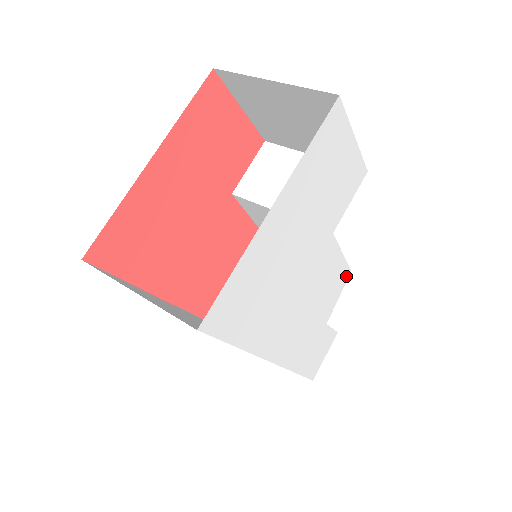
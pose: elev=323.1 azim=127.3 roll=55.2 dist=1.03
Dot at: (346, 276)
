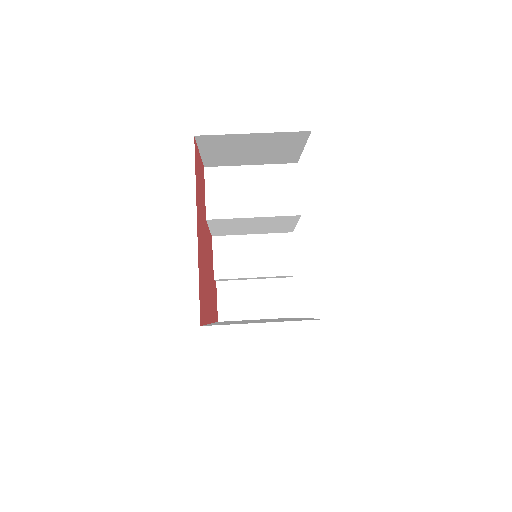
Dot at: occluded
